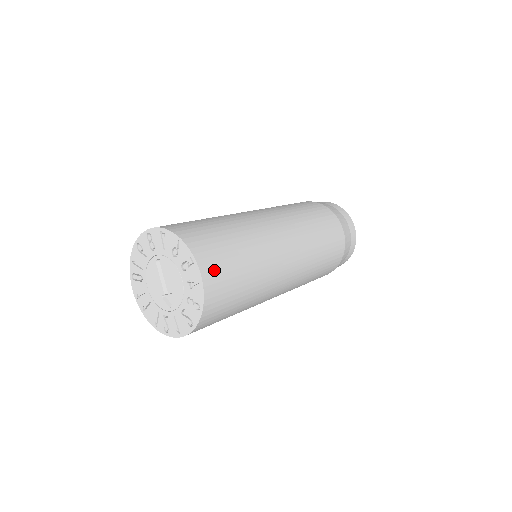
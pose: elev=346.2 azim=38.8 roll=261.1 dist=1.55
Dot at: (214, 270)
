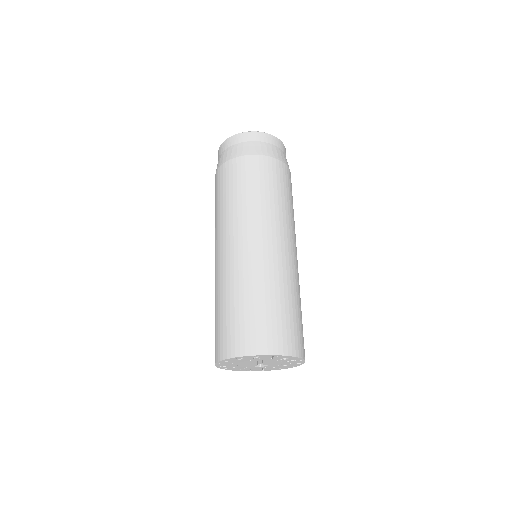
Dot at: occluded
